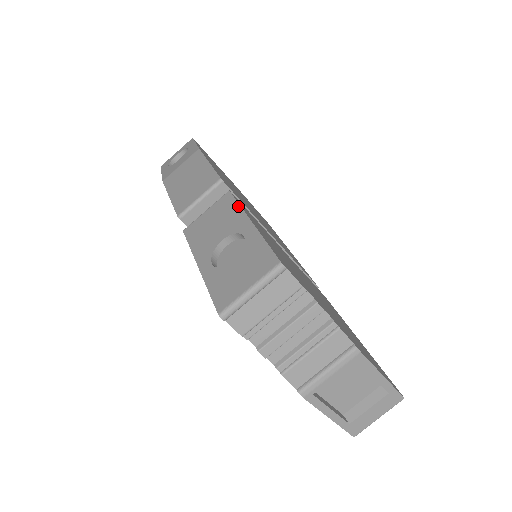
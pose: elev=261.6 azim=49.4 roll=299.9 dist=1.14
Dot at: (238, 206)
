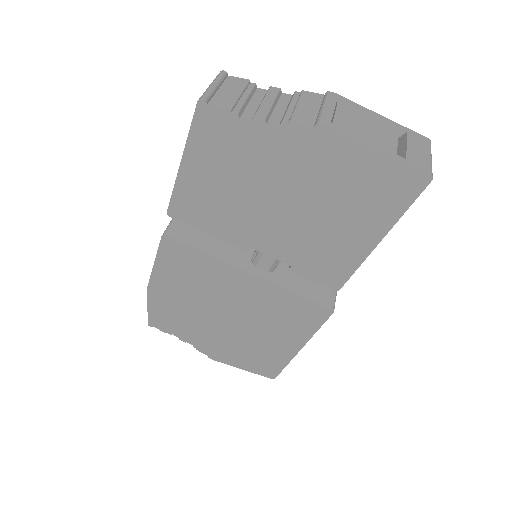
Dot at: occluded
